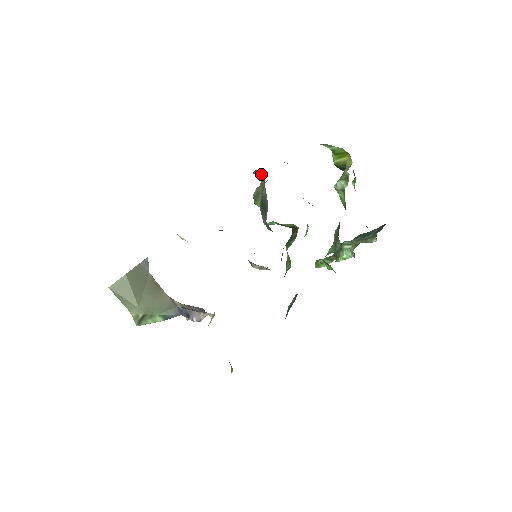
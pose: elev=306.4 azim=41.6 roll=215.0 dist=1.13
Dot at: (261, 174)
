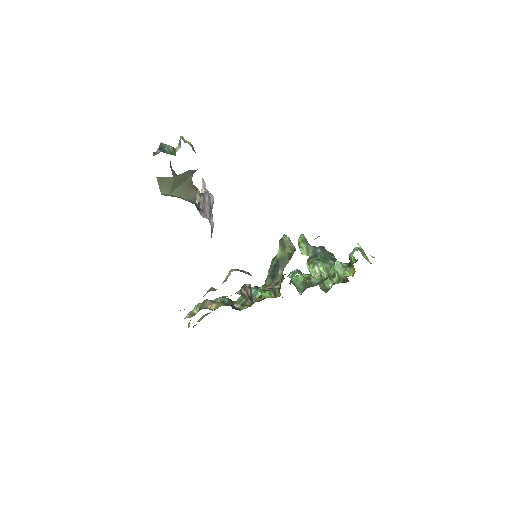
Dot at: (280, 283)
